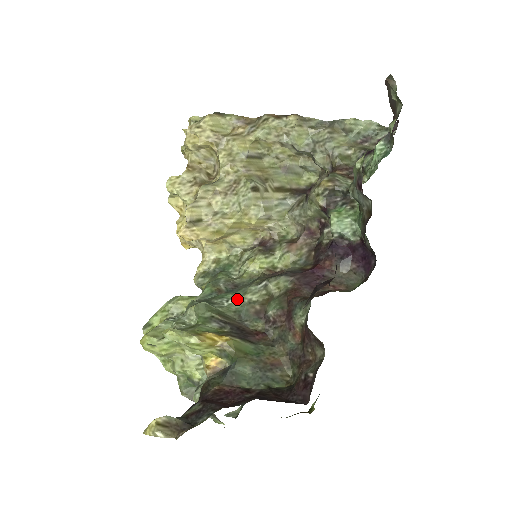
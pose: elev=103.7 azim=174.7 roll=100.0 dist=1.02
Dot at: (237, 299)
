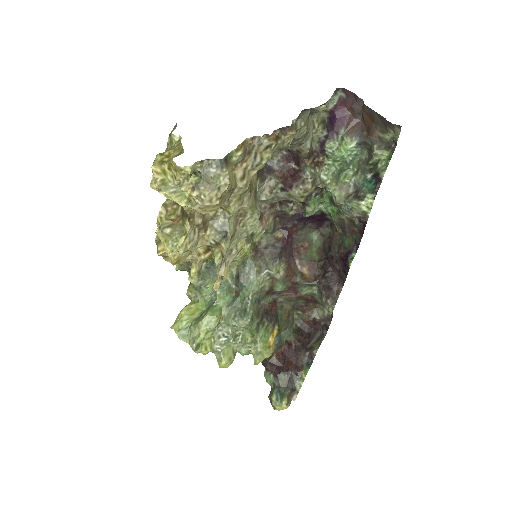
Dot at: (254, 293)
